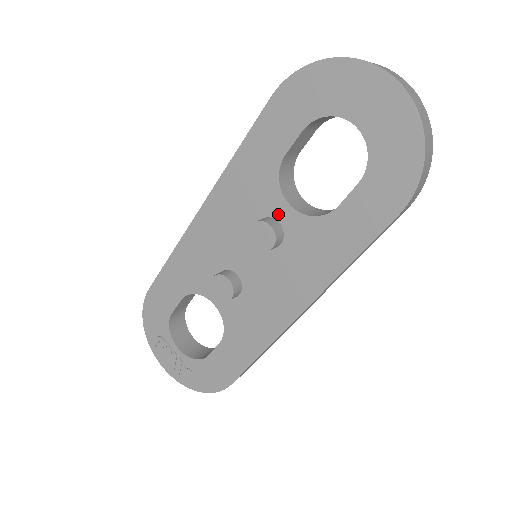
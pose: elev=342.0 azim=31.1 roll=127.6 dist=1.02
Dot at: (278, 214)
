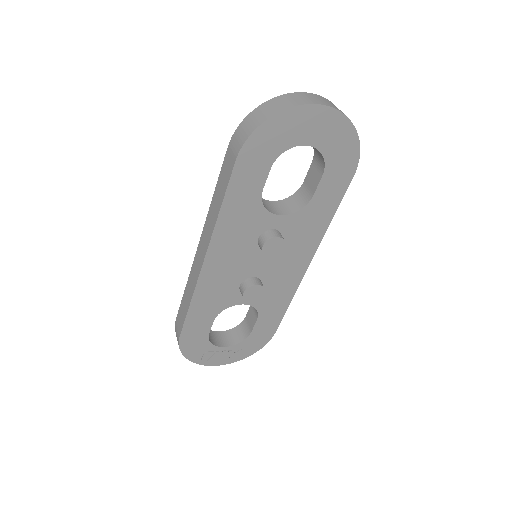
Dot at: (272, 225)
